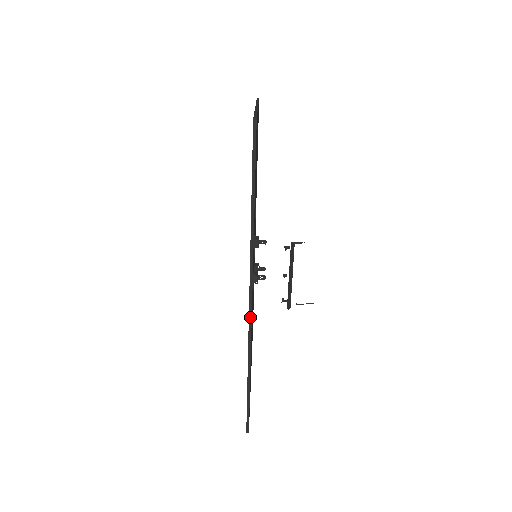
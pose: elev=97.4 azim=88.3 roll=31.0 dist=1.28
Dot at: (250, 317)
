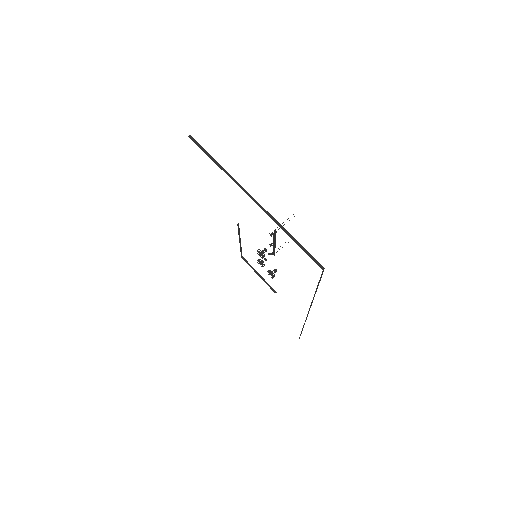
Dot at: occluded
